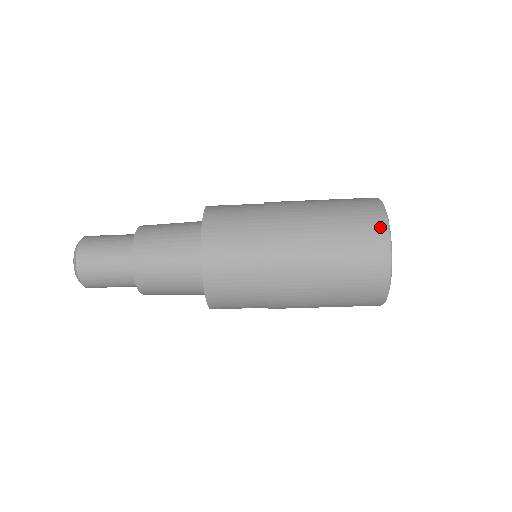
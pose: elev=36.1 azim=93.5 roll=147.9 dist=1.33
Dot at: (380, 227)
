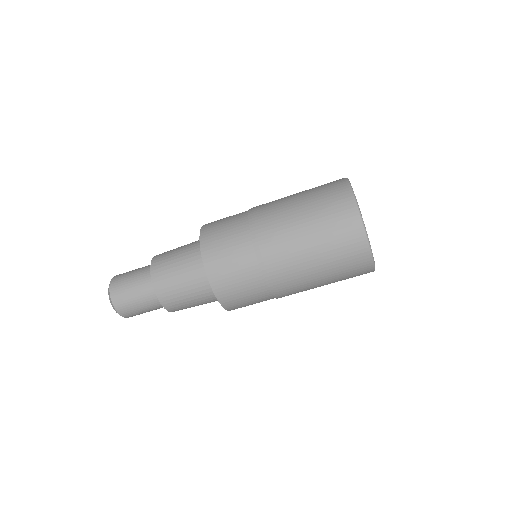
Dot at: occluded
